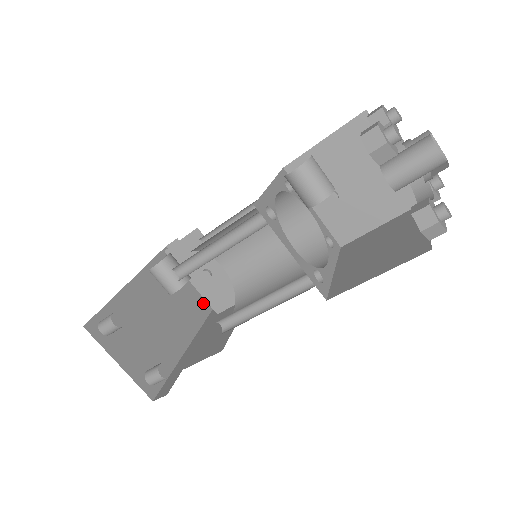
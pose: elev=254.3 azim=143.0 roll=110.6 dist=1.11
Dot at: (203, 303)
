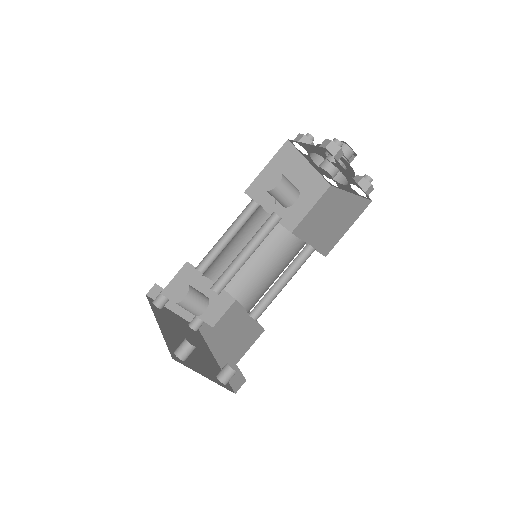
Dot at: (196, 326)
